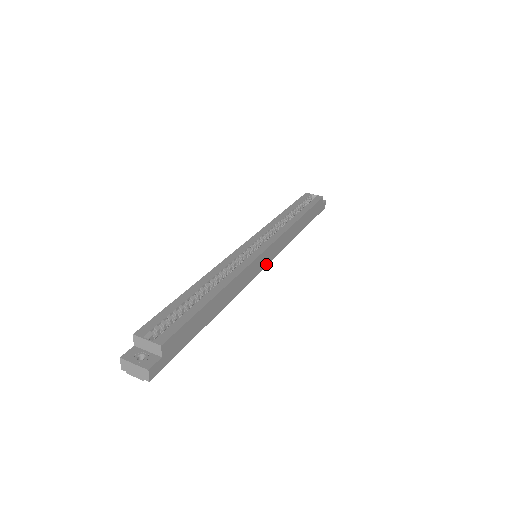
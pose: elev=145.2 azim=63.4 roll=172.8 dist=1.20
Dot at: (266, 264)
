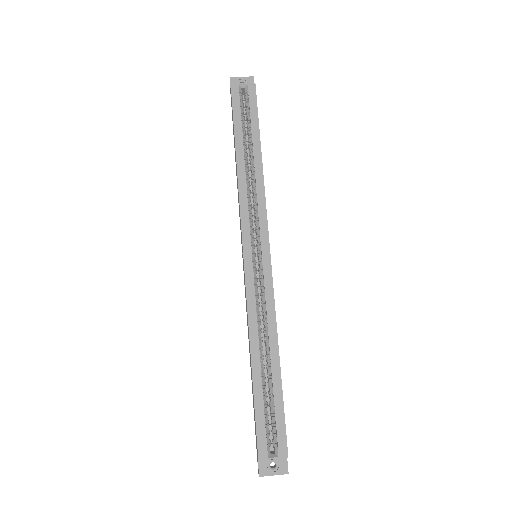
Dot at: occluded
